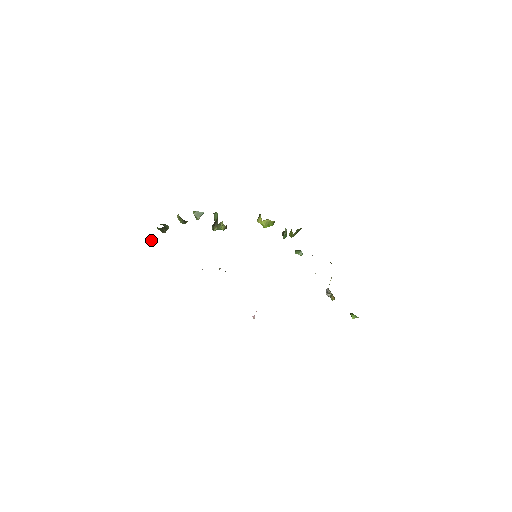
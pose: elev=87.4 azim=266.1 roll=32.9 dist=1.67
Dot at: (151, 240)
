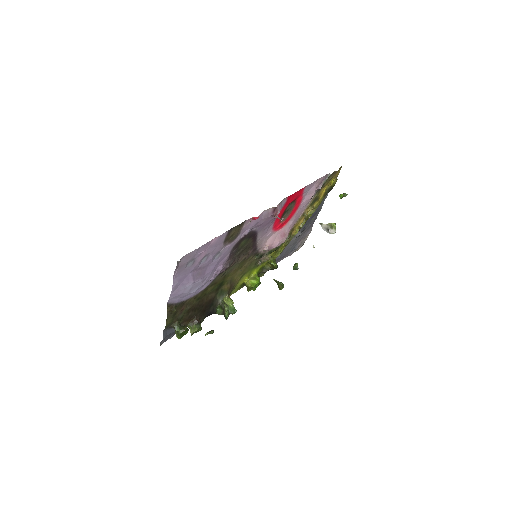
Dot at: (179, 334)
